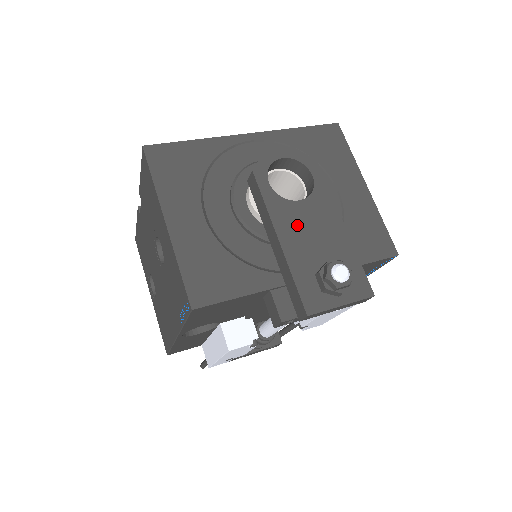
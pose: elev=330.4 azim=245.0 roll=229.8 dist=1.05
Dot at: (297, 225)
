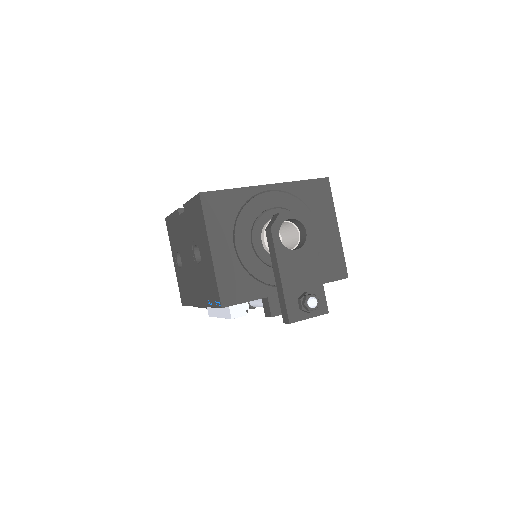
Dot at: (292, 266)
